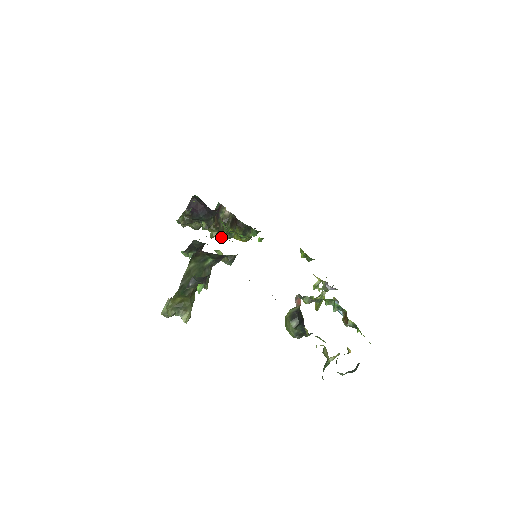
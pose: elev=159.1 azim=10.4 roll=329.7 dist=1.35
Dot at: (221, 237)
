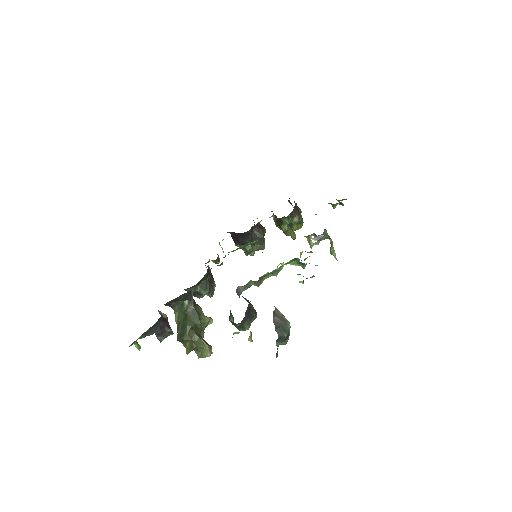
Dot at: occluded
